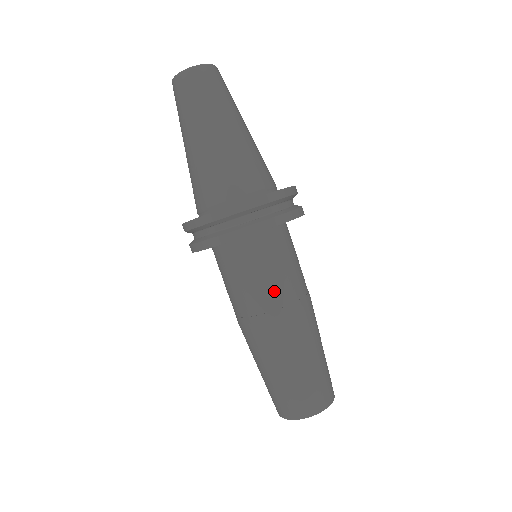
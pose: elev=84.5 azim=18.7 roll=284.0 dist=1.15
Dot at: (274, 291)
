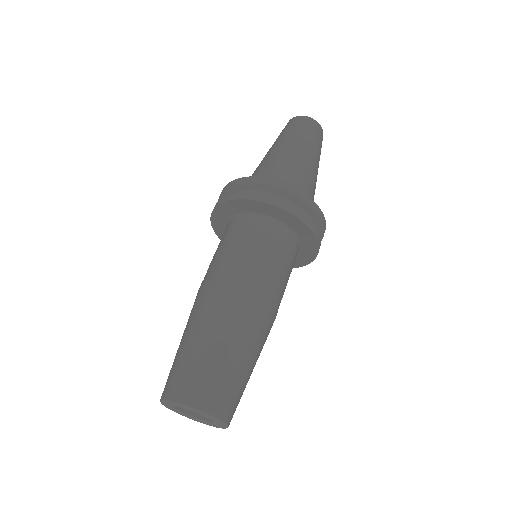
Dot at: (272, 277)
